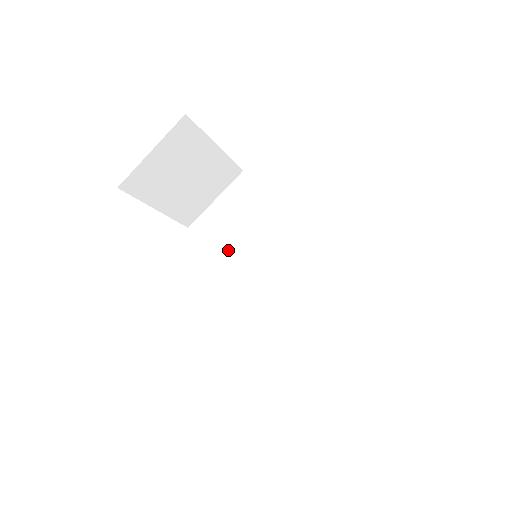
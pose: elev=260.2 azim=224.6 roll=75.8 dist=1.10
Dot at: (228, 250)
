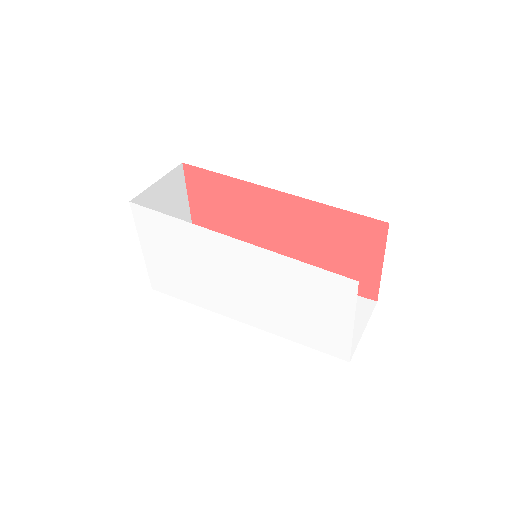
Dot at: occluded
